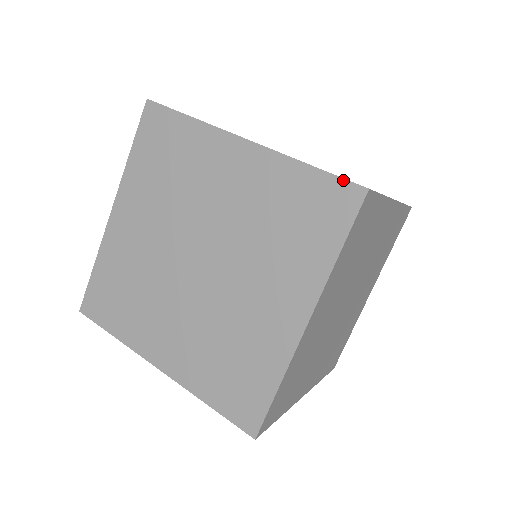
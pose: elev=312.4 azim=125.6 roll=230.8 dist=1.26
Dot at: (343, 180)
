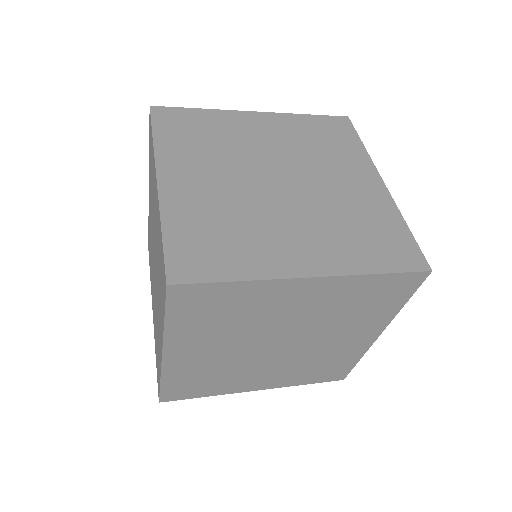
Dot at: (332, 116)
